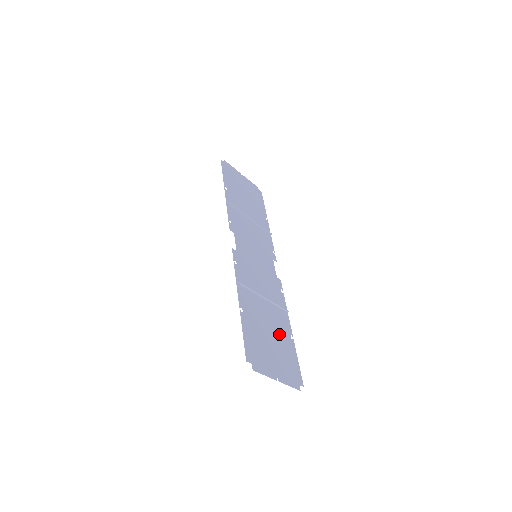
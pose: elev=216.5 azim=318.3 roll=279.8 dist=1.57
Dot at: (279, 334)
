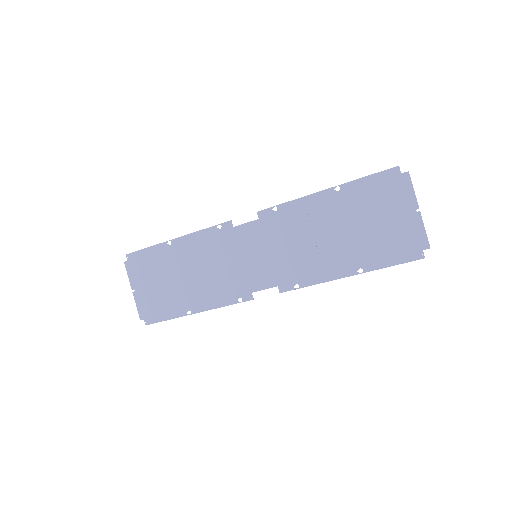
Dot at: (359, 246)
